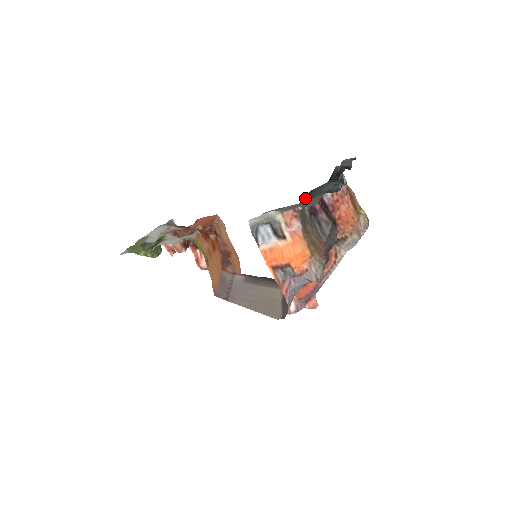
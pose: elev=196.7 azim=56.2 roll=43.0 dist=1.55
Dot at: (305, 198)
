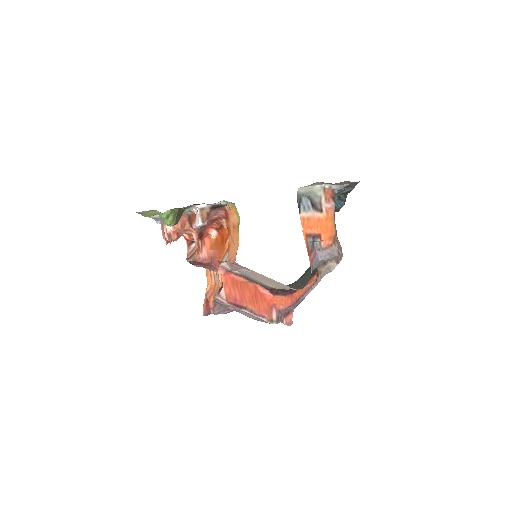
Dot at: occluded
